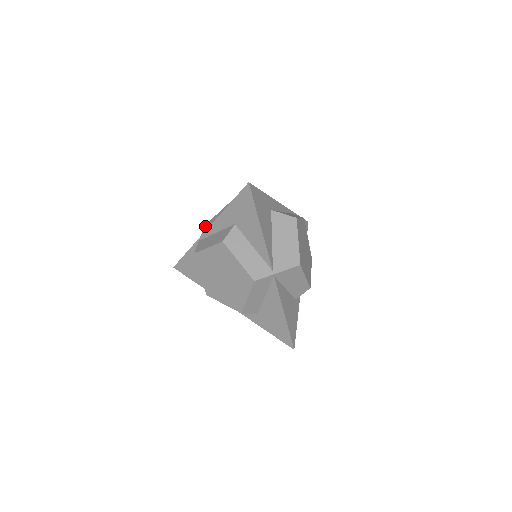
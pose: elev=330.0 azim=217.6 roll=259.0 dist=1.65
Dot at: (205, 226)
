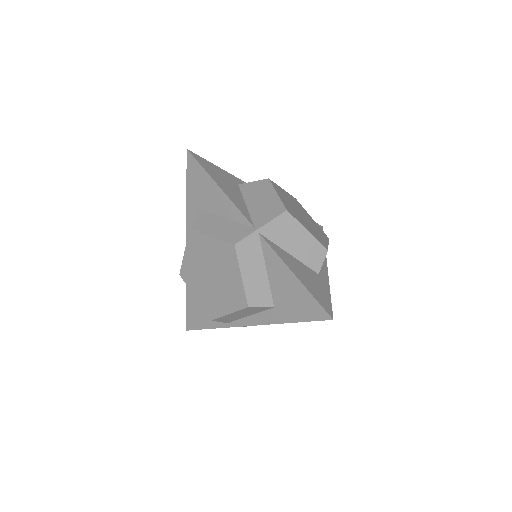
Dot at: occluded
